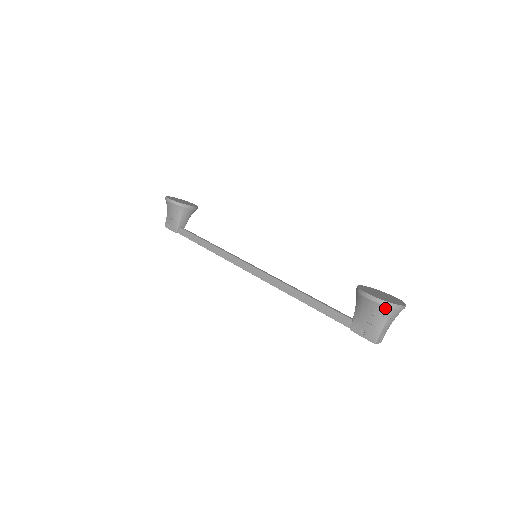
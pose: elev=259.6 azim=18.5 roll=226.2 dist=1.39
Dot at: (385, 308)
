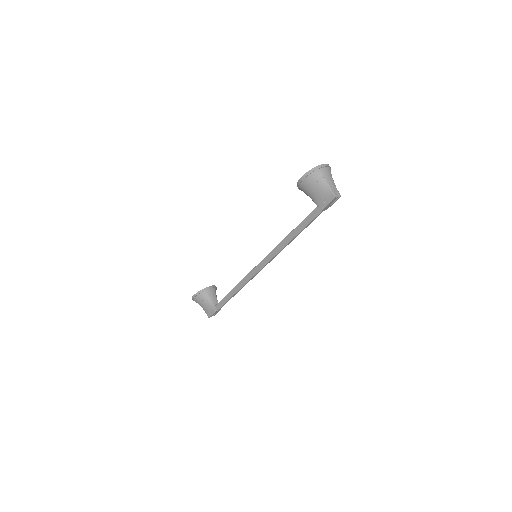
Dot at: (315, 174)
